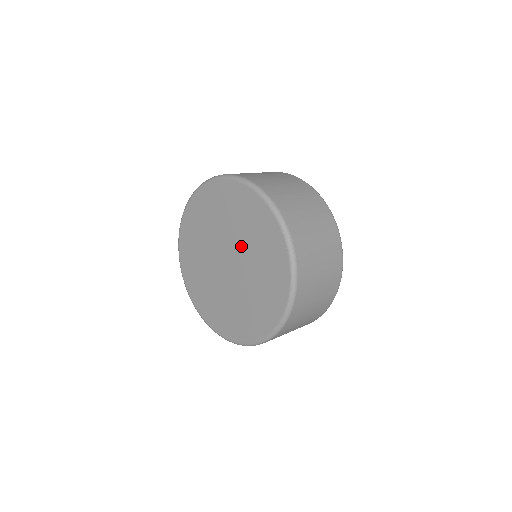
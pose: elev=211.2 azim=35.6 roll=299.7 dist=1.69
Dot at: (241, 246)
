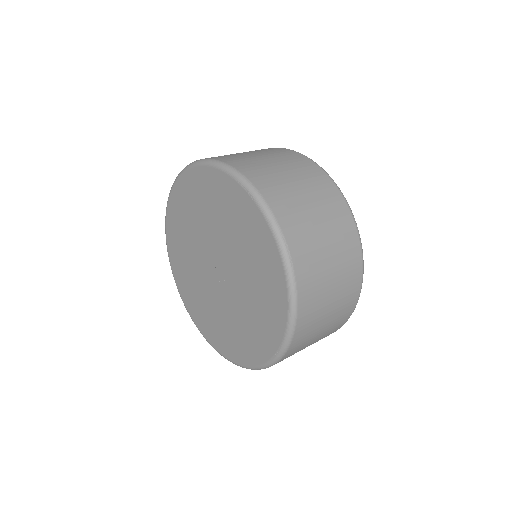
Dot at: (229, 250)
